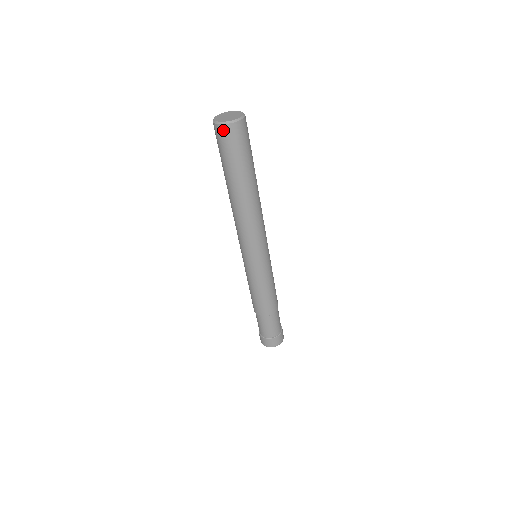
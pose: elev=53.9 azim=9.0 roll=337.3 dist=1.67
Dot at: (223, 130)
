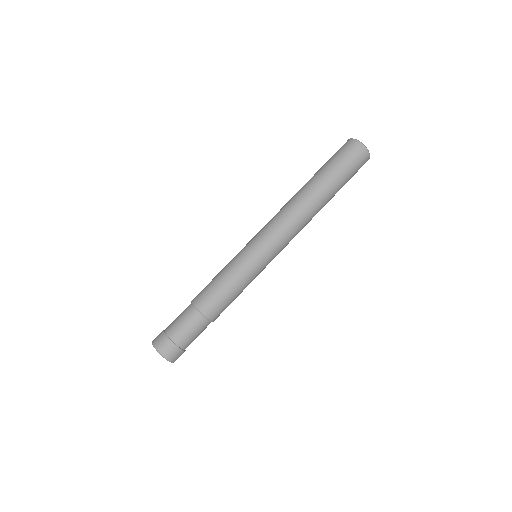
Dot at: (364, 153)
